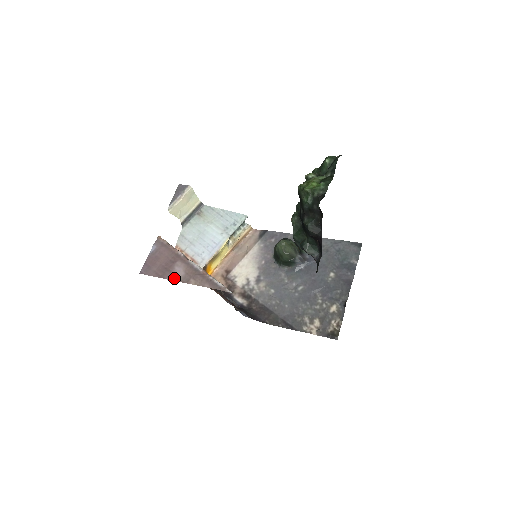
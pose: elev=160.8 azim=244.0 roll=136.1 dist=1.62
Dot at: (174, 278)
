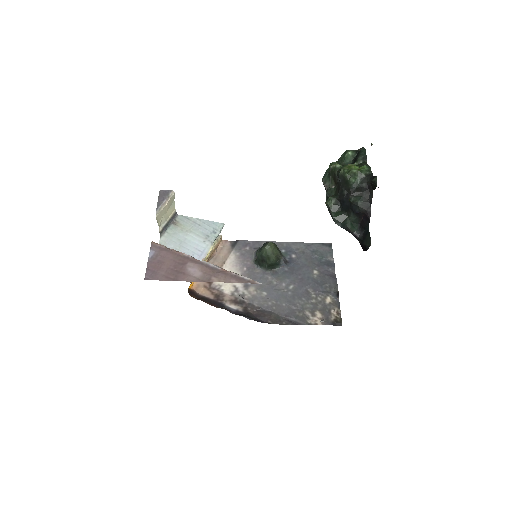
Dot at: (191, 279)
